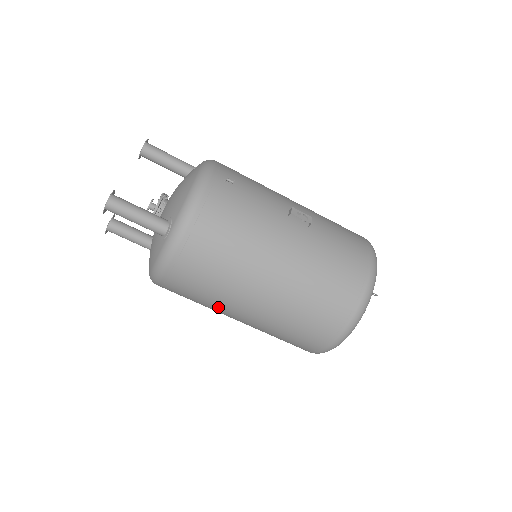
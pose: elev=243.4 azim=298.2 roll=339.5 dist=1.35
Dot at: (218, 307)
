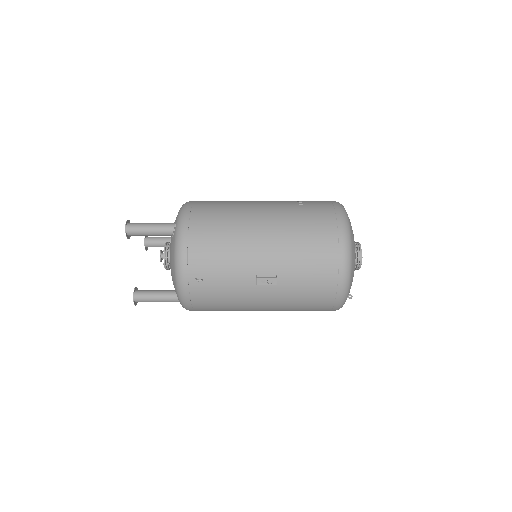
Dot at: occluded
